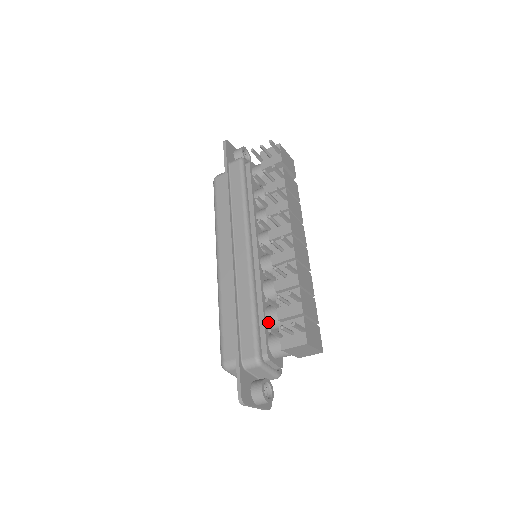
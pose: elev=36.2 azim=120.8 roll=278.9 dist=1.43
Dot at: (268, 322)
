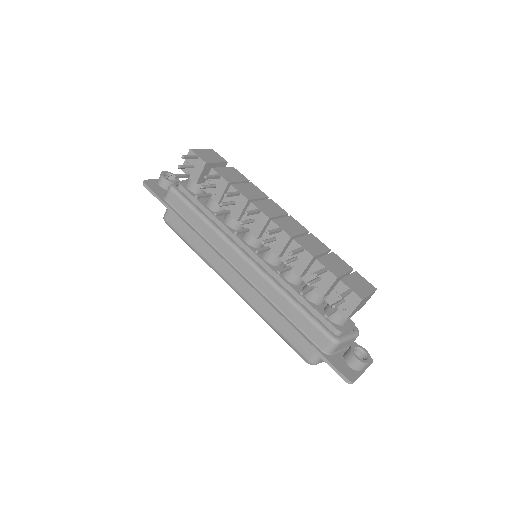
Dot at: (314, 303)
